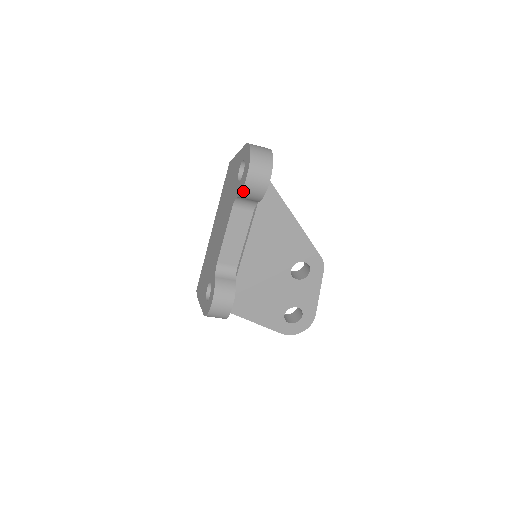
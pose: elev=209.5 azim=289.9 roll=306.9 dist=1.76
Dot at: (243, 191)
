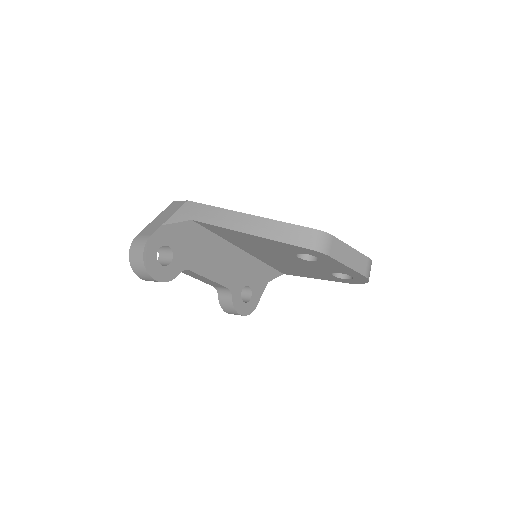
Dot at: occluded
